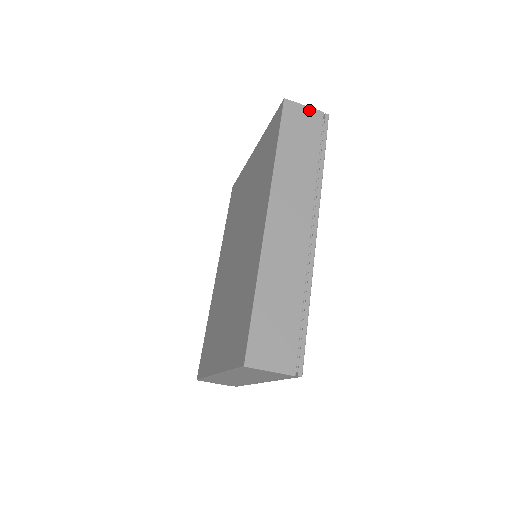
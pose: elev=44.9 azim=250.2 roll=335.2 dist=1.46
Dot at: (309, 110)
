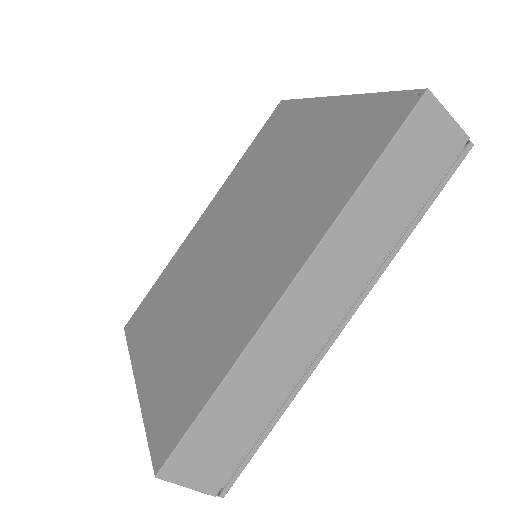
Dot at: (451, 126)
